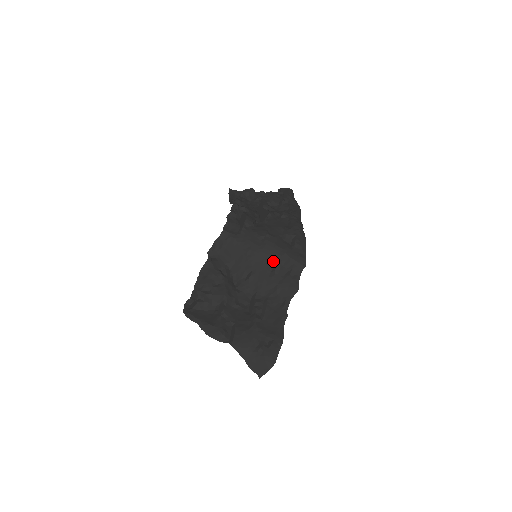
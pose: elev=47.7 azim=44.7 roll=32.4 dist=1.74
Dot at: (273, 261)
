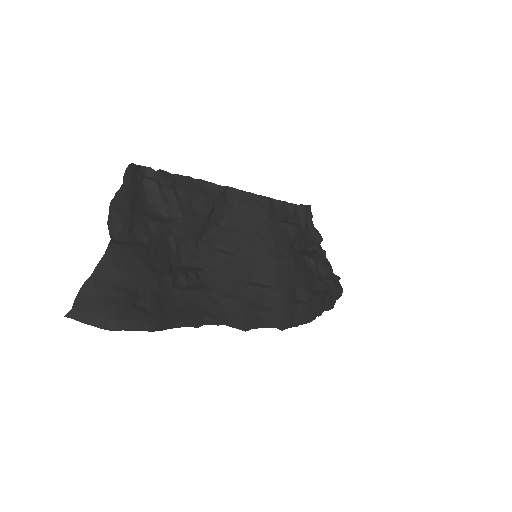
Dot at: (264, 279)
